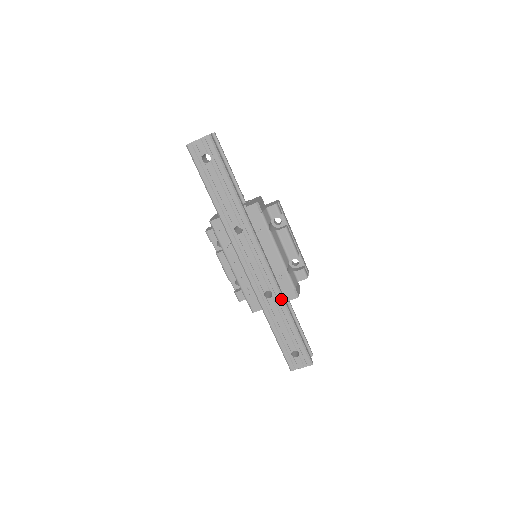
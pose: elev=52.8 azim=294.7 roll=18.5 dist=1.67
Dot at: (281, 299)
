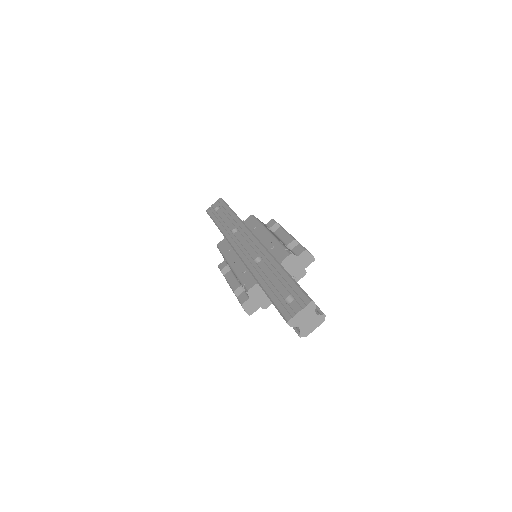
Dot at: (270, 256)
